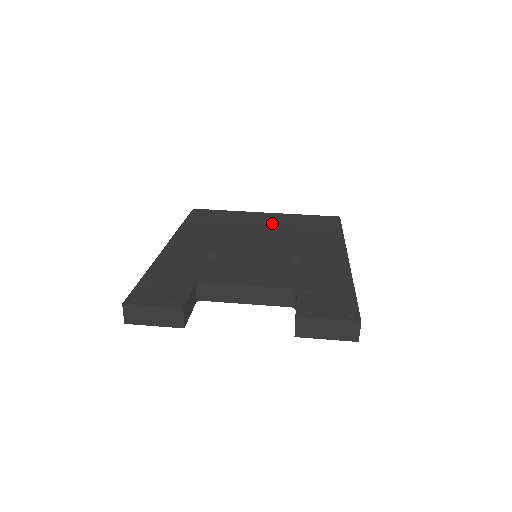
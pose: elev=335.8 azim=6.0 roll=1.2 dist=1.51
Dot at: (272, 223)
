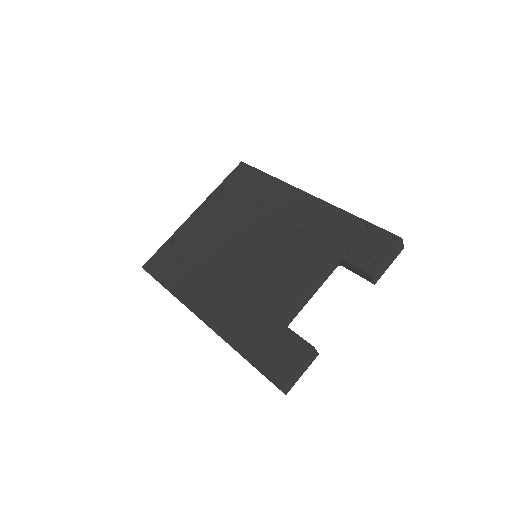
Dot at: (217, 218)
